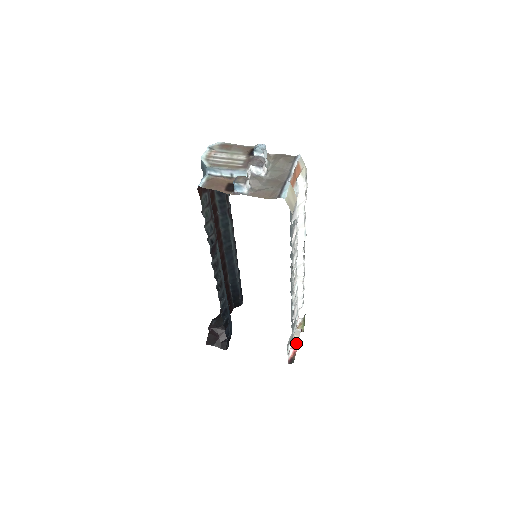
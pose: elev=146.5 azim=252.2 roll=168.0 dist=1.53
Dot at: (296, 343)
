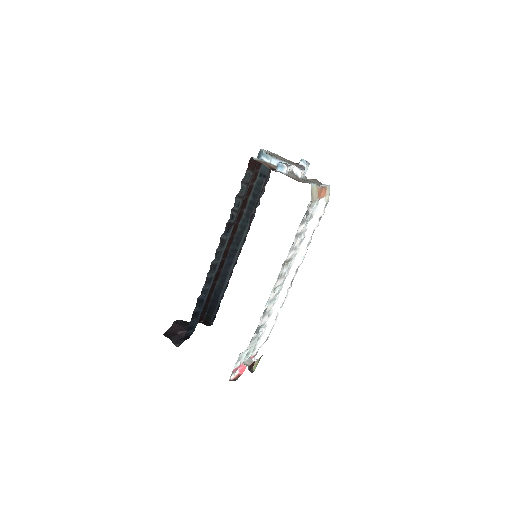
Dot at: (245, 366)
